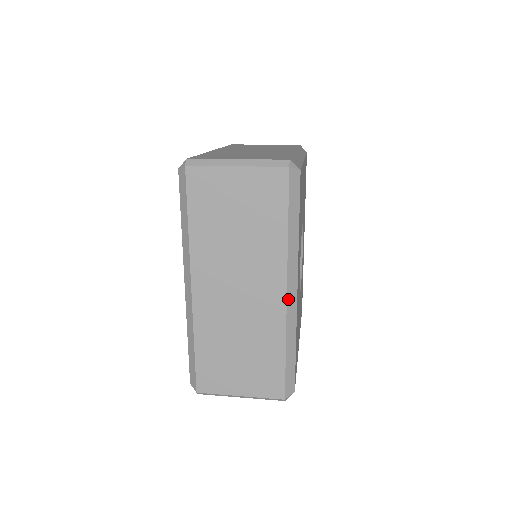
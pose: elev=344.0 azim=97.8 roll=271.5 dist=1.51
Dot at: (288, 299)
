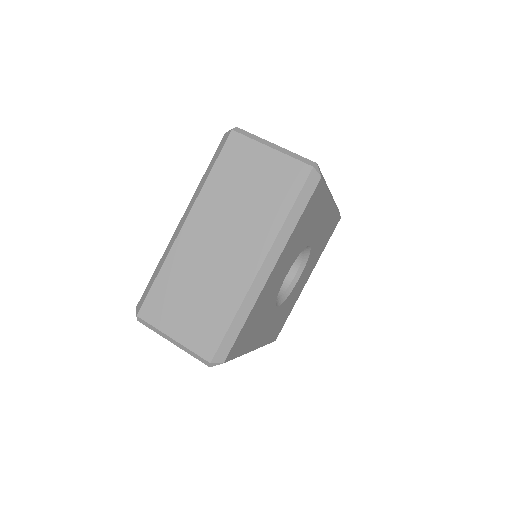
Dot at: occluded
